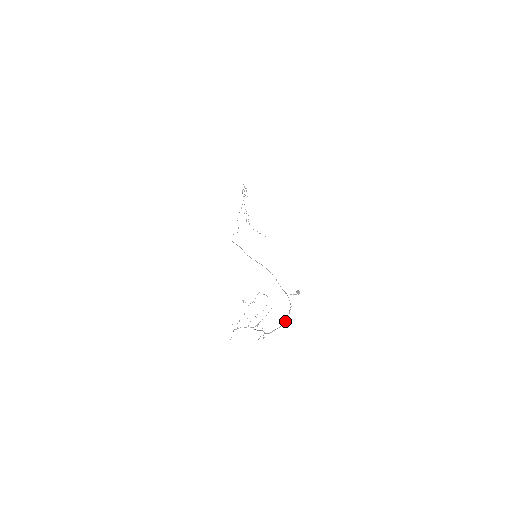
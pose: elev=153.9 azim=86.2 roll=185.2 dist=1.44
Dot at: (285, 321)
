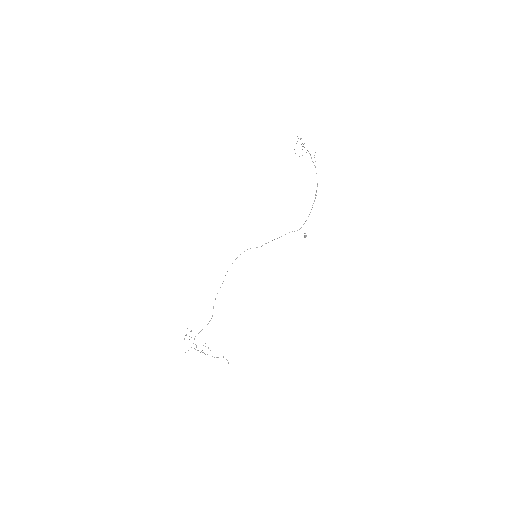
Dot at: occluded
